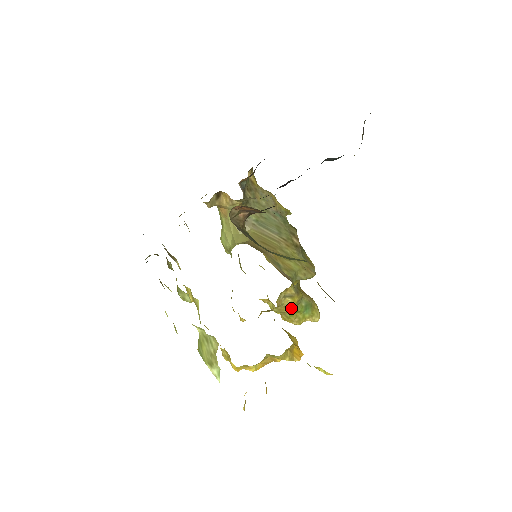
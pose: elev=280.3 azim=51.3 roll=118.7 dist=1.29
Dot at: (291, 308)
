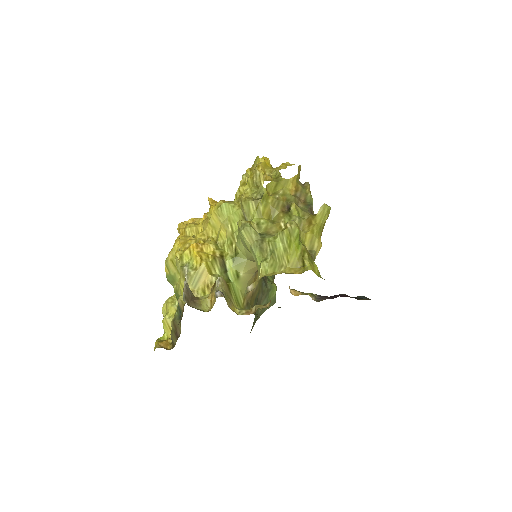
Dot at: occluded
